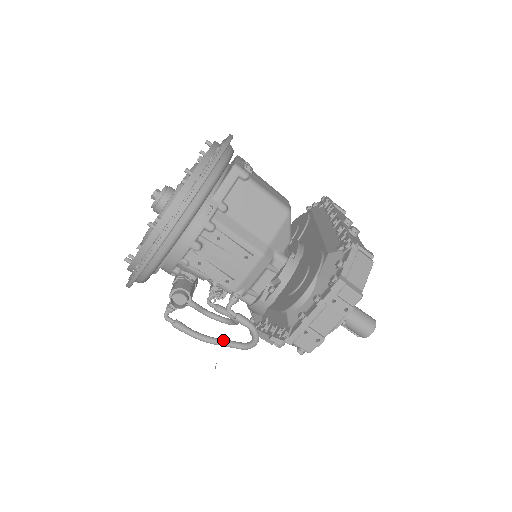
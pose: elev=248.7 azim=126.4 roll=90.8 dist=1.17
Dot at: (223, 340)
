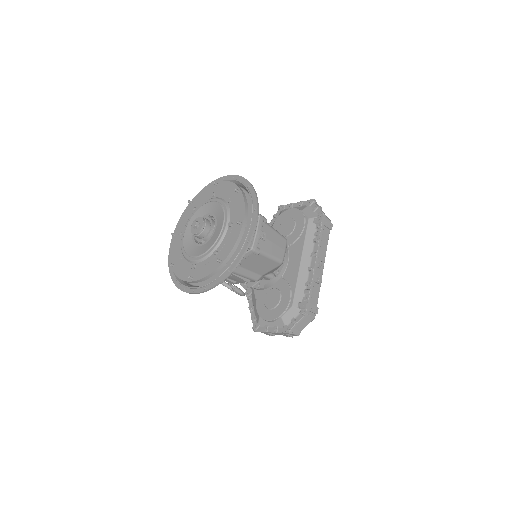
Dot at: (224, 283)
